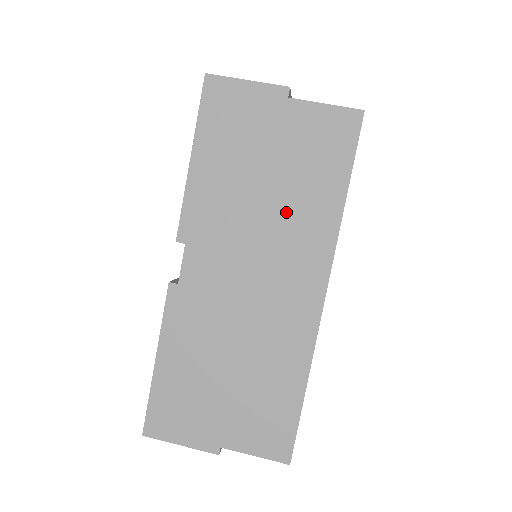
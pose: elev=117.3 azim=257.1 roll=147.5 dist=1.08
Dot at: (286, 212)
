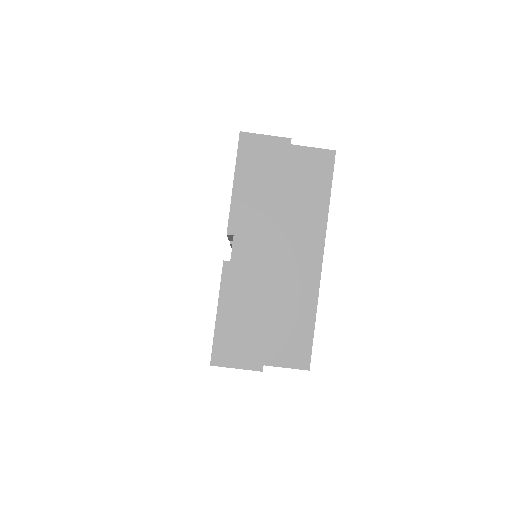
Dot at: (295, 211)
